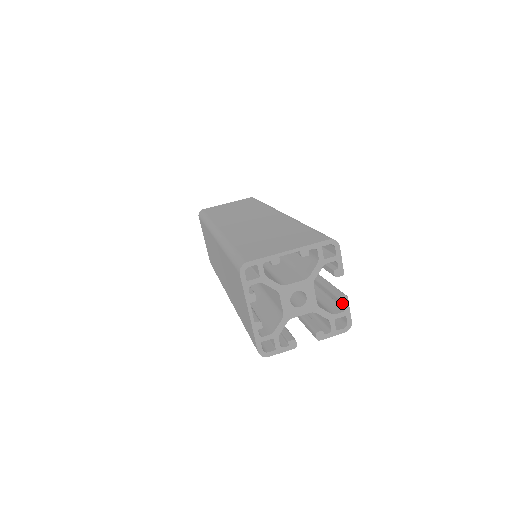
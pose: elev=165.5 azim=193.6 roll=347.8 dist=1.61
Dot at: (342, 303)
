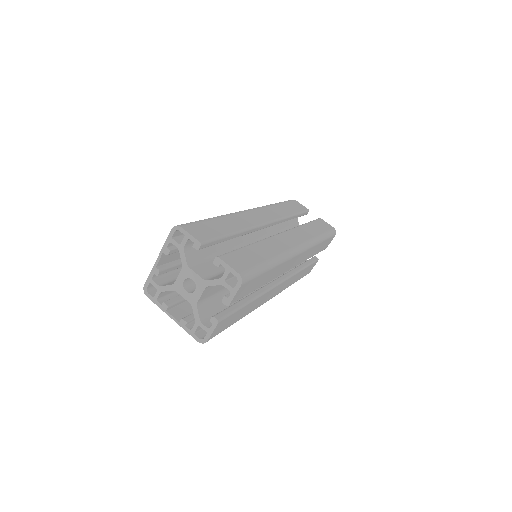
Dot at: (219, 265)
